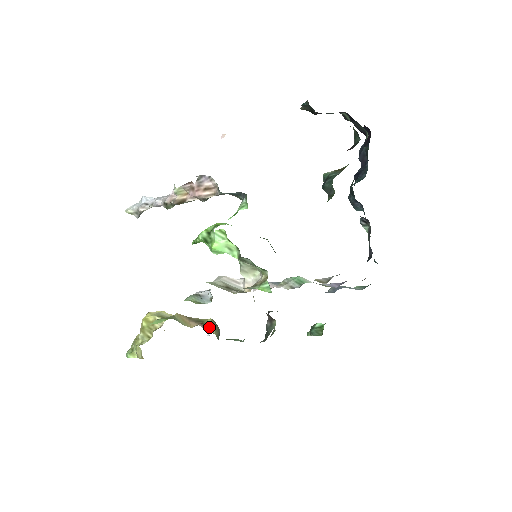
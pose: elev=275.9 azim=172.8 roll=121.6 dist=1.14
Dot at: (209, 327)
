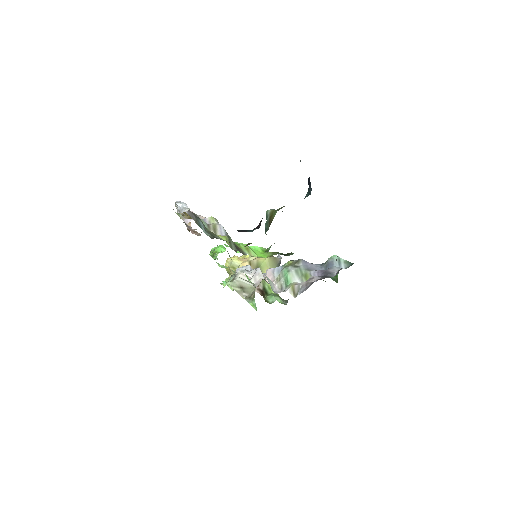
Dot at: (265, 269)
